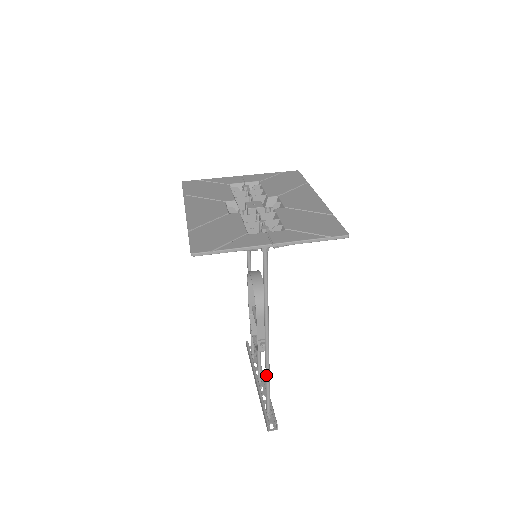
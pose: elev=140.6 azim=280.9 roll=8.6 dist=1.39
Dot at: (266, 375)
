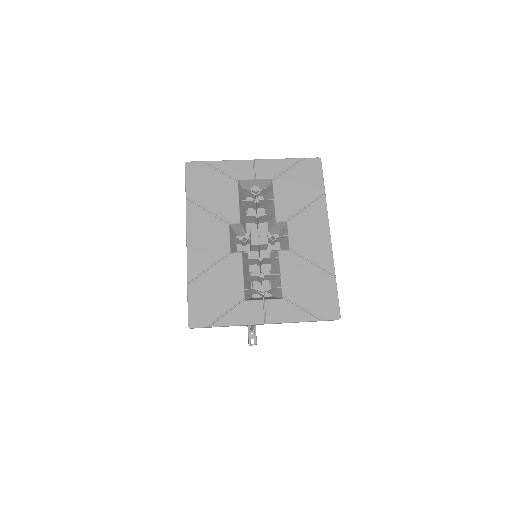
Dot at: occluded
